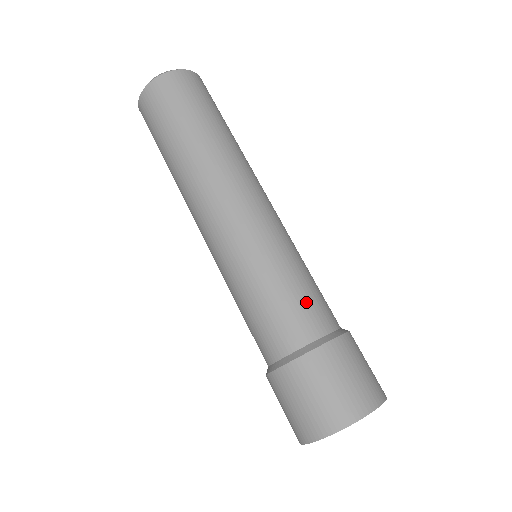
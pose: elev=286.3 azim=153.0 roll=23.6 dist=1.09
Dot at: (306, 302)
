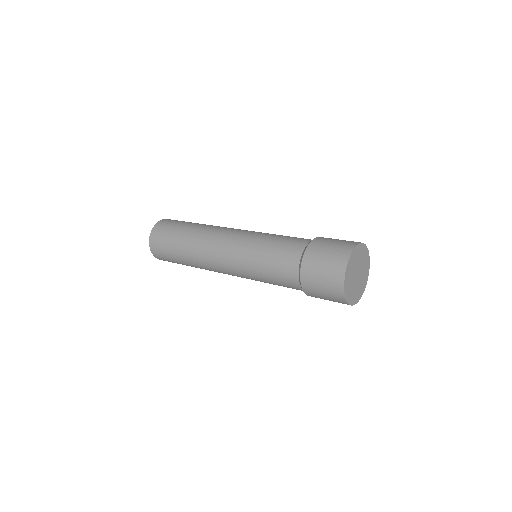
Dot at: occluded
